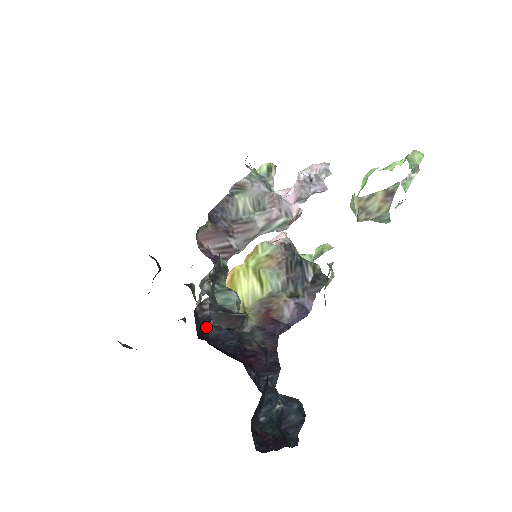
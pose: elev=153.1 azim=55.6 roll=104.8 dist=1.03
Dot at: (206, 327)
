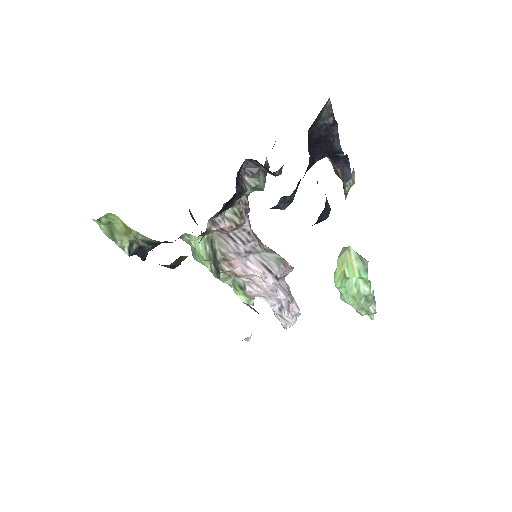
Dot at: (236, 190)
